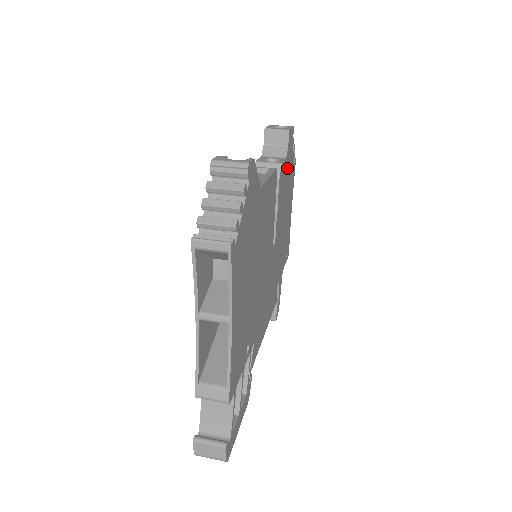
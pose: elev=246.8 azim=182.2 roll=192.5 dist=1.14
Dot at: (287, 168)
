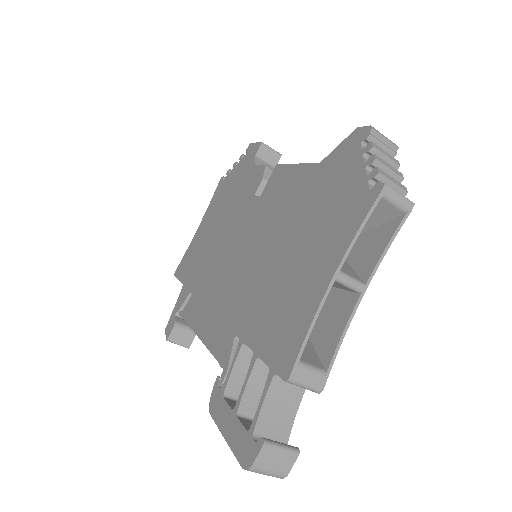
Dot at: occluded
